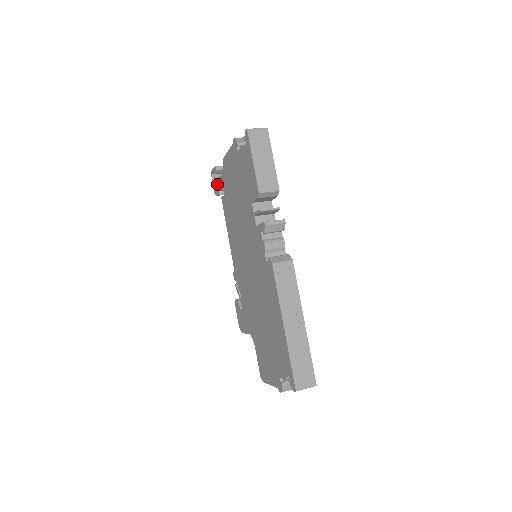
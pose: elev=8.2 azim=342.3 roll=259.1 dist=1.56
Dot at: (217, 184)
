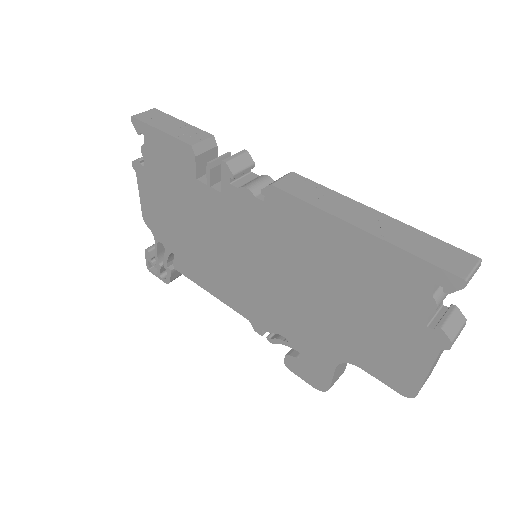
Dot at: (160, 266)
